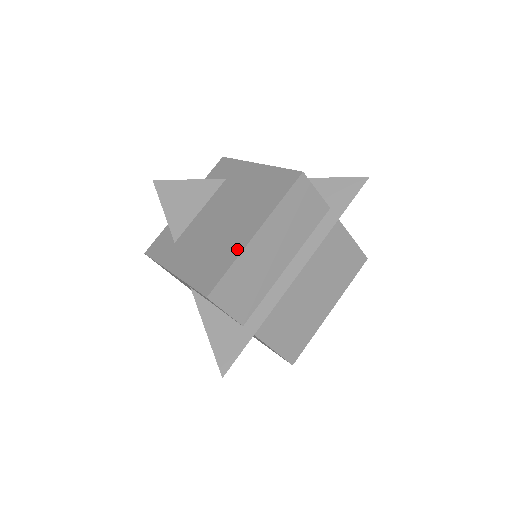
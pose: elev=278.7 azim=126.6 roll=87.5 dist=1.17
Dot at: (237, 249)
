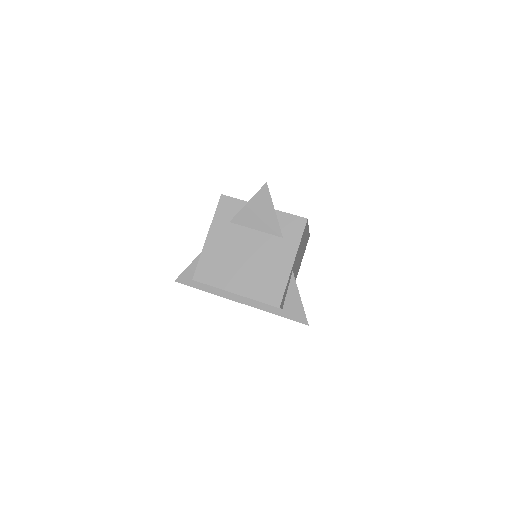
Dot at: (224, 285)
